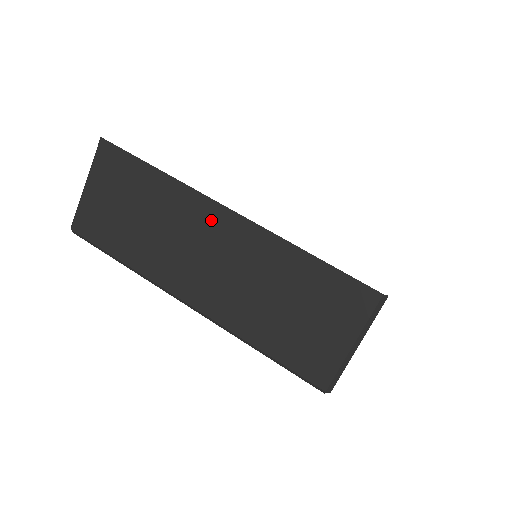
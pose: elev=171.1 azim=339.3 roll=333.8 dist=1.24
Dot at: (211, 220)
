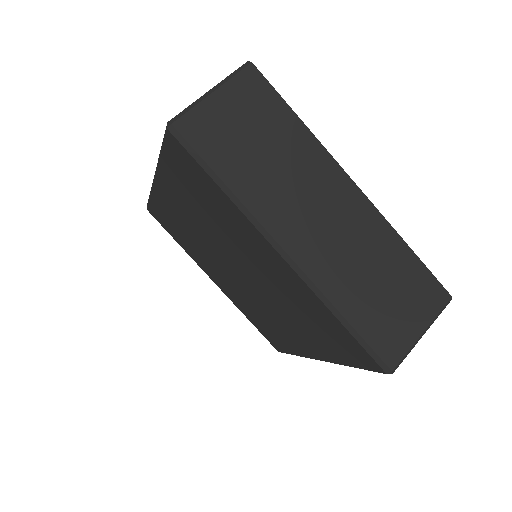
Dot at: (336, 186)
